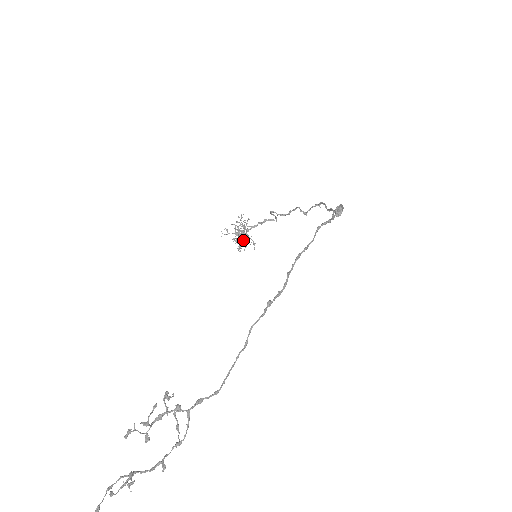
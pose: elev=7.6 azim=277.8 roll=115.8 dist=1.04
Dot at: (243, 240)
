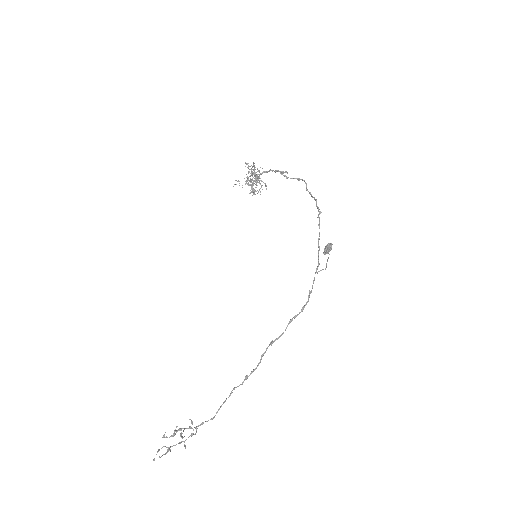
Dot at: occluded
